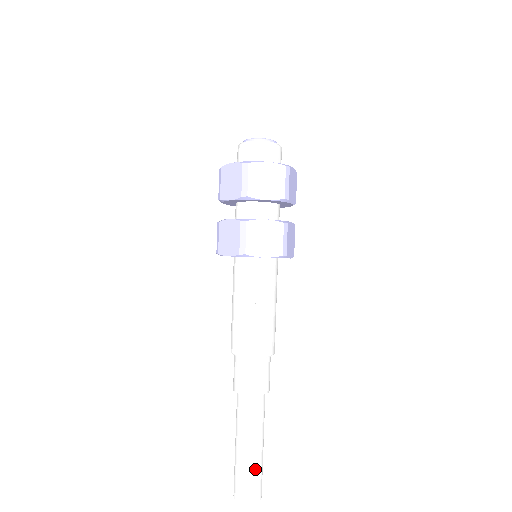
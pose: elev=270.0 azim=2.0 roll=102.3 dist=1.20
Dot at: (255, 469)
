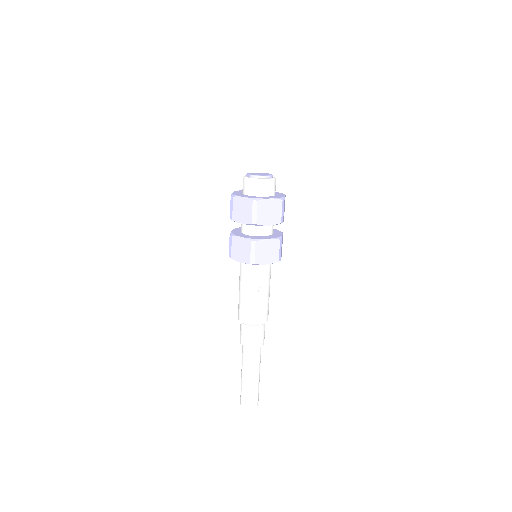
Dot at: (256, 389)
